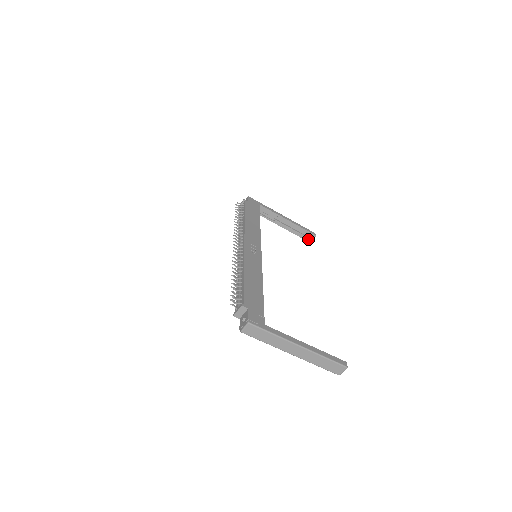
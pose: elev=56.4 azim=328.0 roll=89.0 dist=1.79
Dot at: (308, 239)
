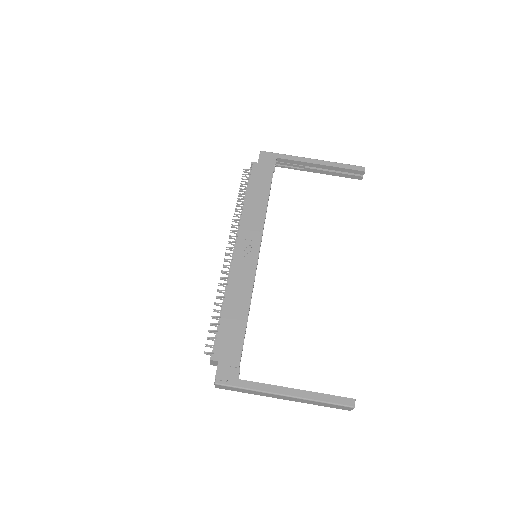
Dot at: (357, 177)
